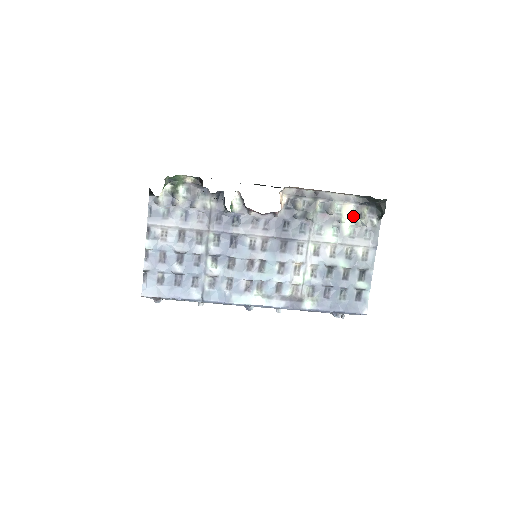
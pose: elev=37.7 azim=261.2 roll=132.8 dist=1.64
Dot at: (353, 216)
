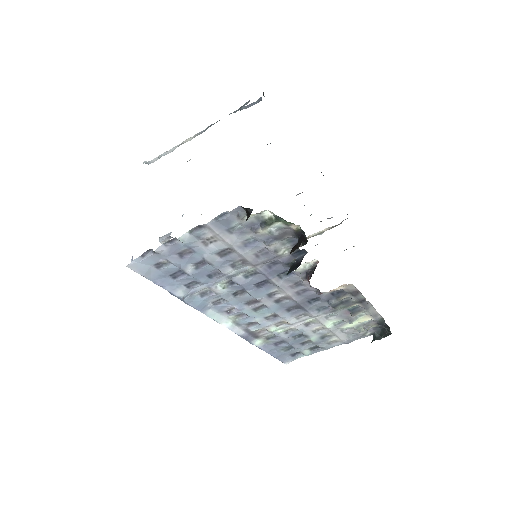
Dot at: (362, 324)
